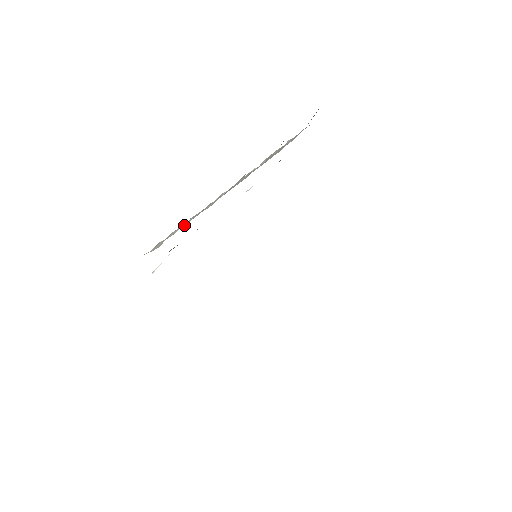
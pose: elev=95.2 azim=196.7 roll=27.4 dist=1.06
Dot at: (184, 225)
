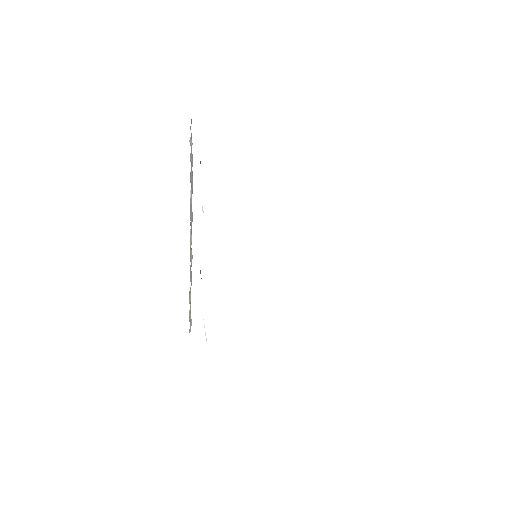
Dot at: occluded
